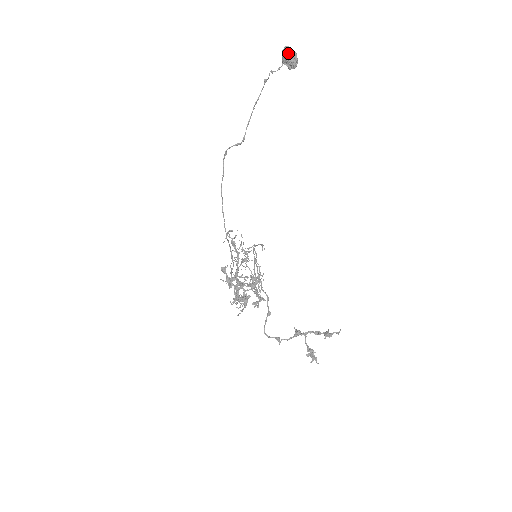
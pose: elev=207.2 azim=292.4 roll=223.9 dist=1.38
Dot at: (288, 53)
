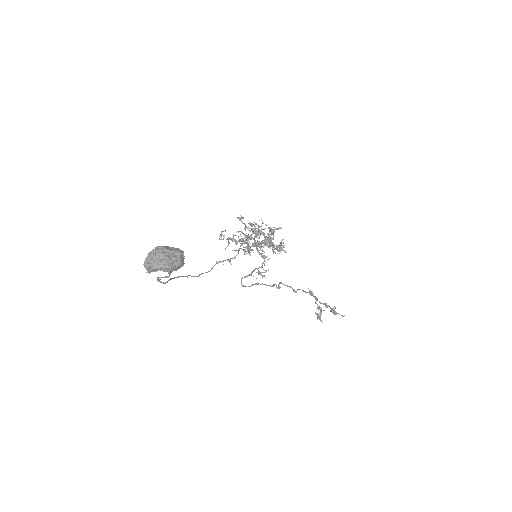
Dot at: (155, 271)
